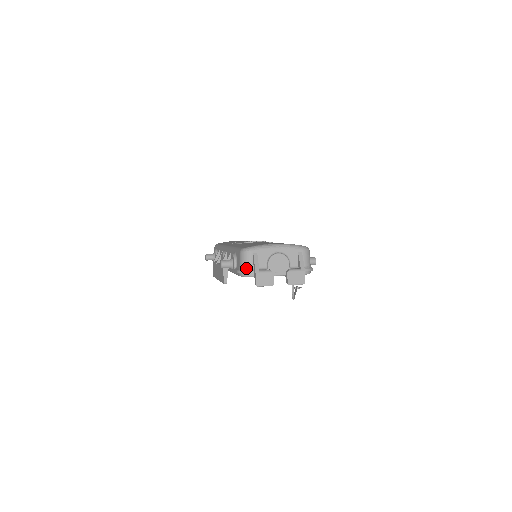
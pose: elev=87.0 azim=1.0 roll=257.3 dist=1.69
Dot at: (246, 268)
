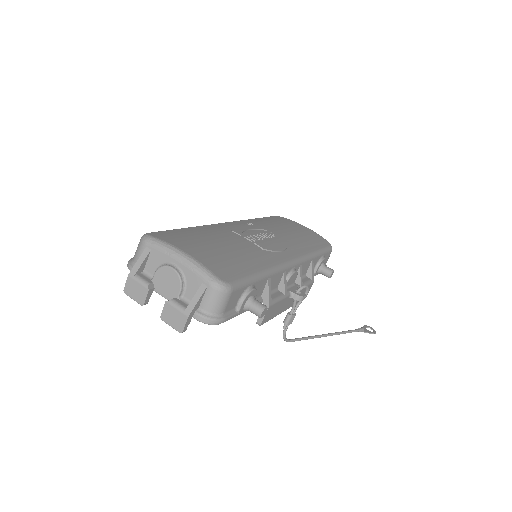
Dot at: (133, 261)
